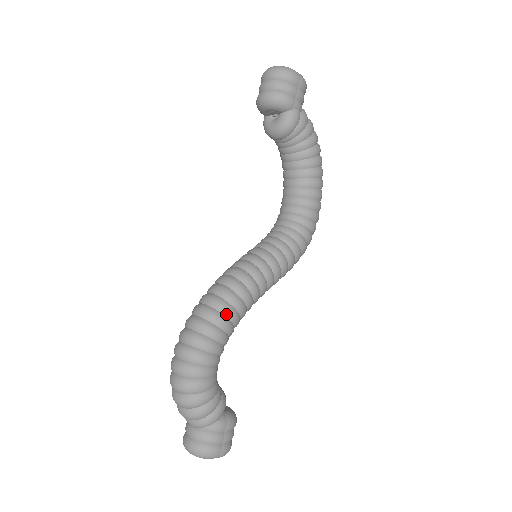
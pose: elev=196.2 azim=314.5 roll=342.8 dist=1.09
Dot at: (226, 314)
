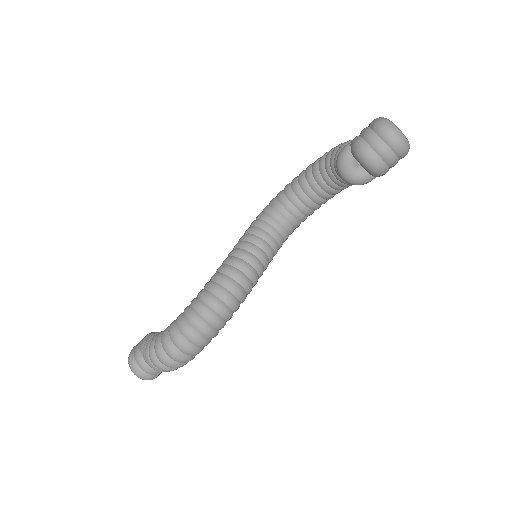
Dot at: (228, 320)
